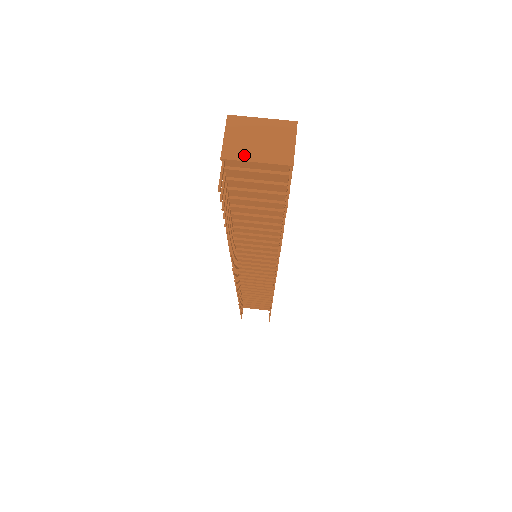
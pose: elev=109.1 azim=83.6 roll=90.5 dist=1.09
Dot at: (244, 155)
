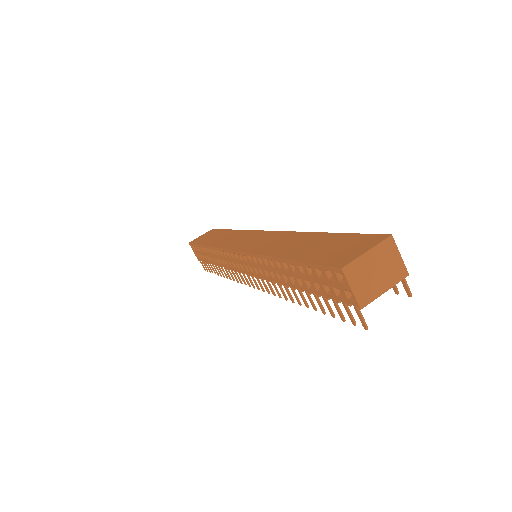
Dot at: (374, 293)
